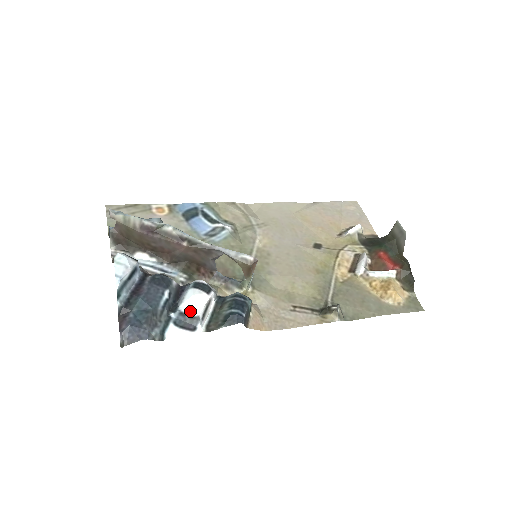
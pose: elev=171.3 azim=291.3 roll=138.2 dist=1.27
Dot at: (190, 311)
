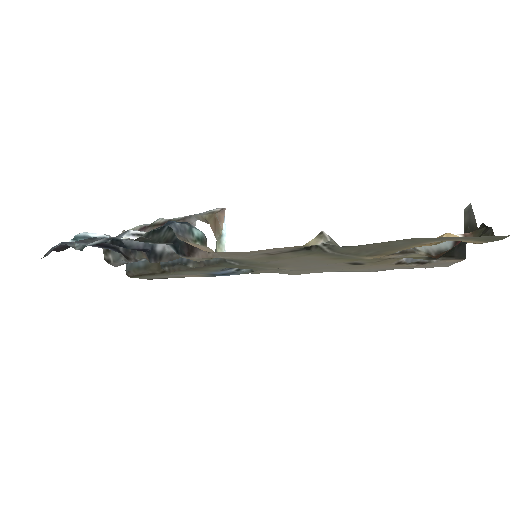
Dot at: occluded
